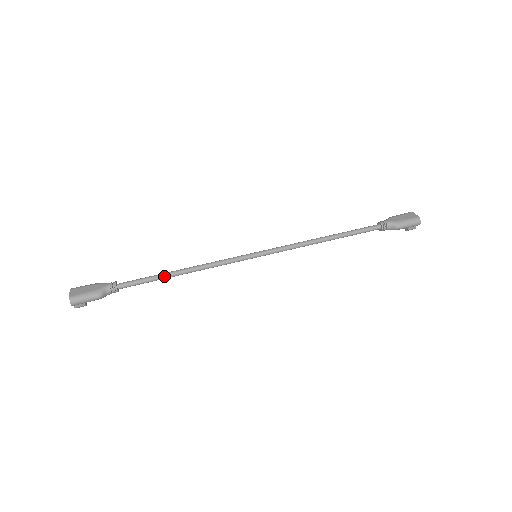
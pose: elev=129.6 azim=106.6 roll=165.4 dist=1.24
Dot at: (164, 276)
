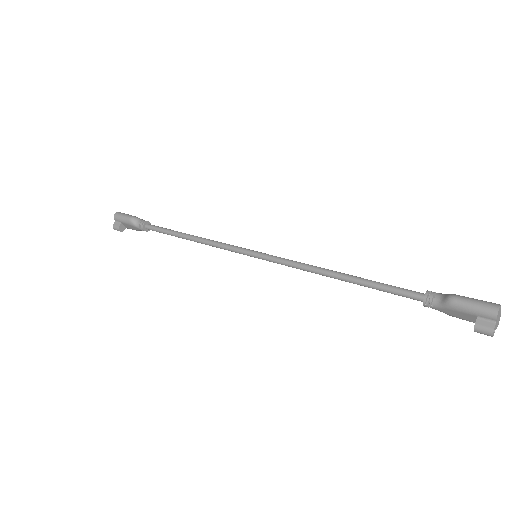
Dot at: (178, 232)
